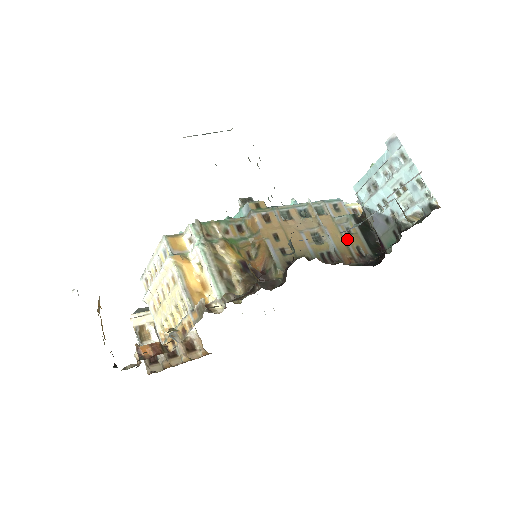
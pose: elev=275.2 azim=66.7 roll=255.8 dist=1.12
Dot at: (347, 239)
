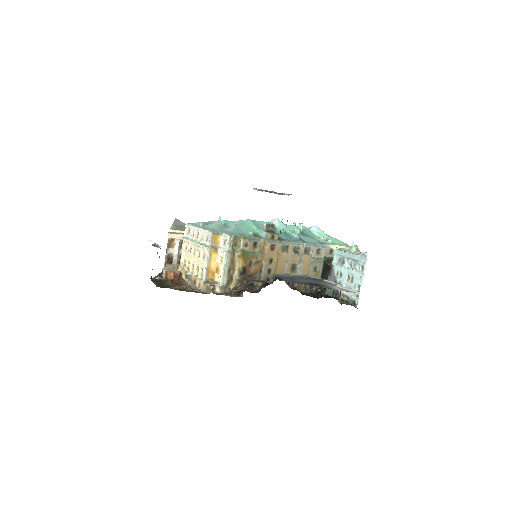
Dot at: (311, 274)
